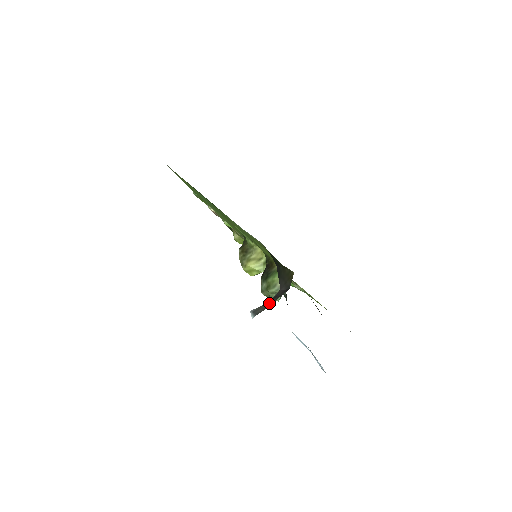
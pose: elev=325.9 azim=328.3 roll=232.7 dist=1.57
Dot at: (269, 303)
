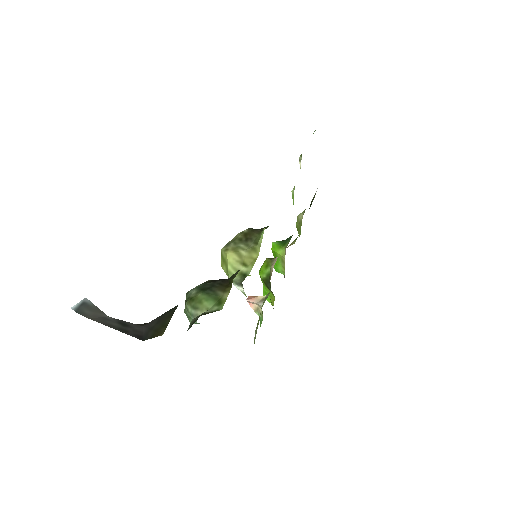
Dot at: (108, 320)
